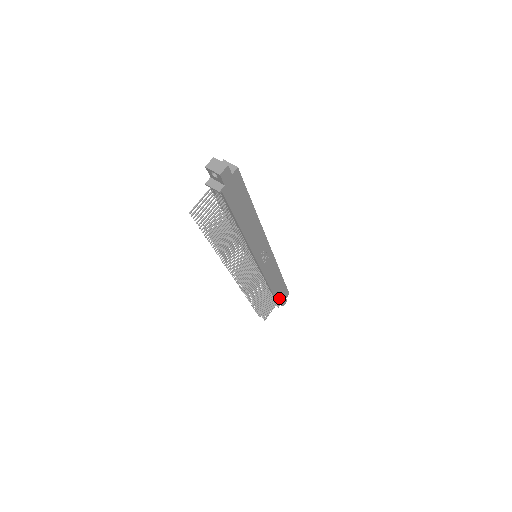
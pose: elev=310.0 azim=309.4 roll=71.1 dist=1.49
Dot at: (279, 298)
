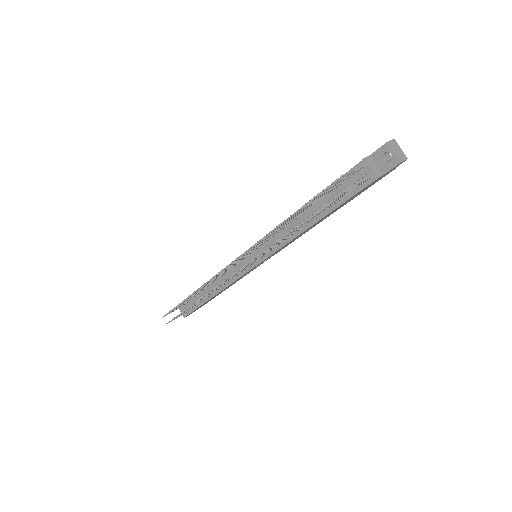
Dot at: occluded
